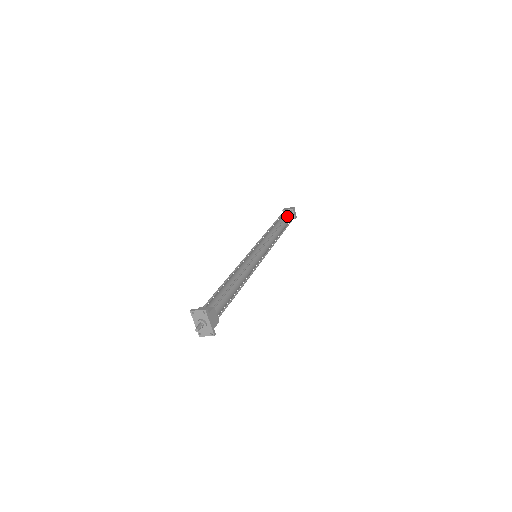
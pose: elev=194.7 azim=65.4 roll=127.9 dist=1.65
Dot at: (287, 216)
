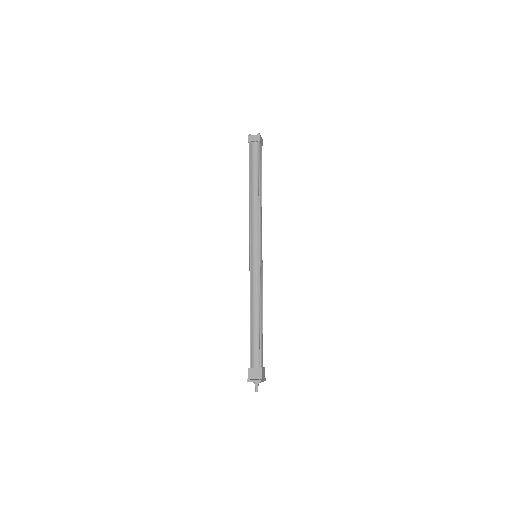
Dot at: (259, 161)
